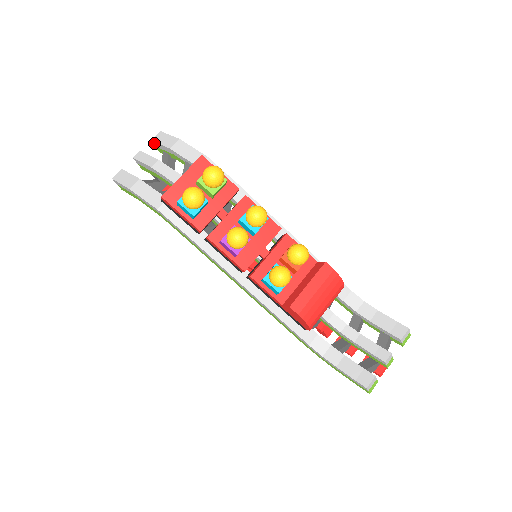
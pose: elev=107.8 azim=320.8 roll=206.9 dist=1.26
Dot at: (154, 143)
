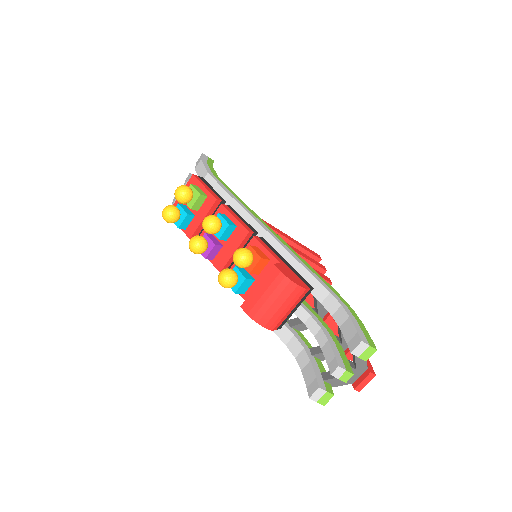
Dot at: occluded
